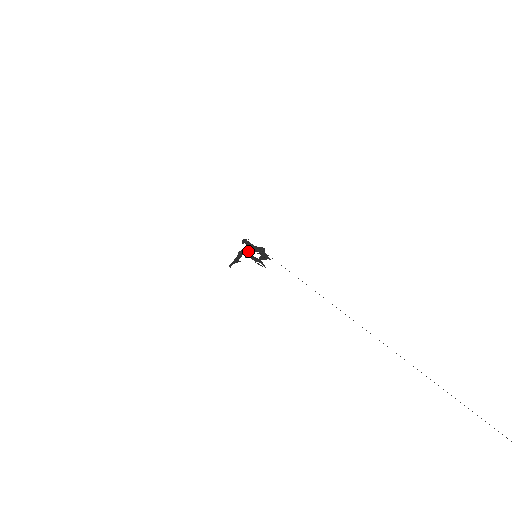
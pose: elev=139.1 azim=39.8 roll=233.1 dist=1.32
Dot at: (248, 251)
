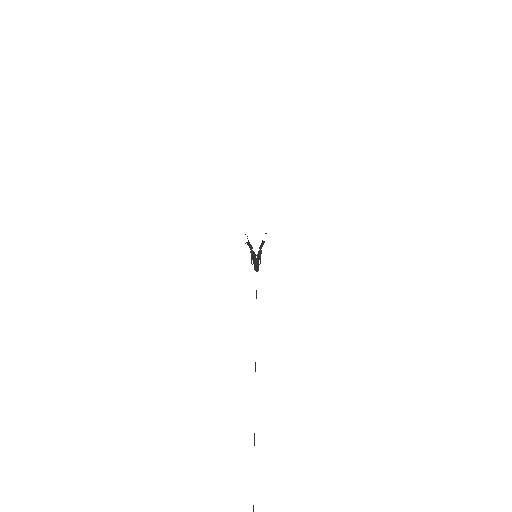
Dot at: (254, 254)
